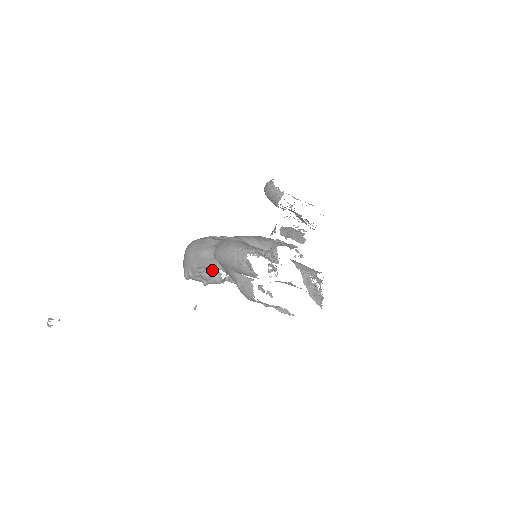
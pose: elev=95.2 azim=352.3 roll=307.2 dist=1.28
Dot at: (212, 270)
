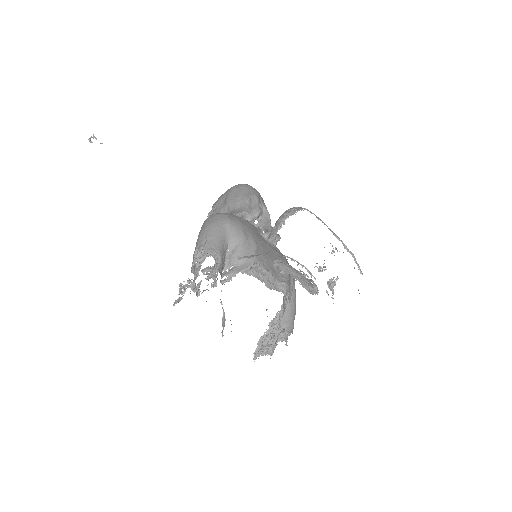
Dot at: occluded
